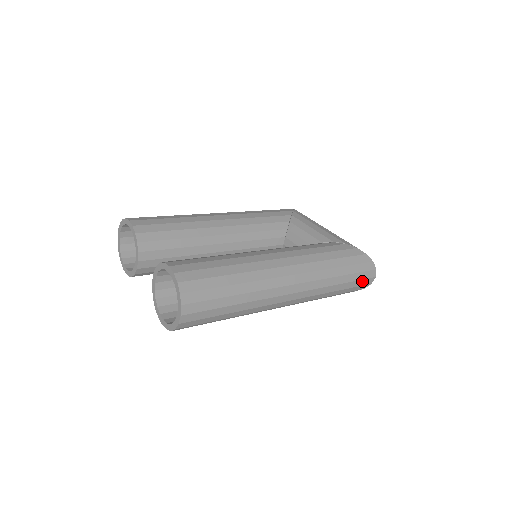
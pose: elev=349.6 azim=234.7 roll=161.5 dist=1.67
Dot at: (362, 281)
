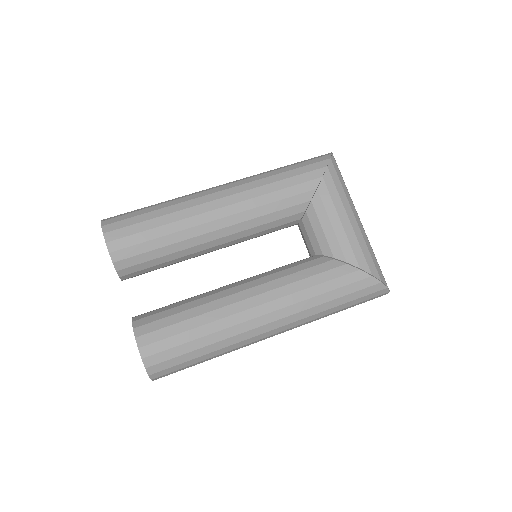
Dot at: occluded
